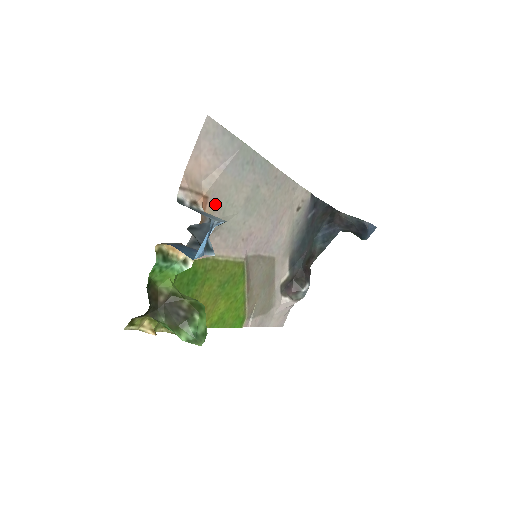
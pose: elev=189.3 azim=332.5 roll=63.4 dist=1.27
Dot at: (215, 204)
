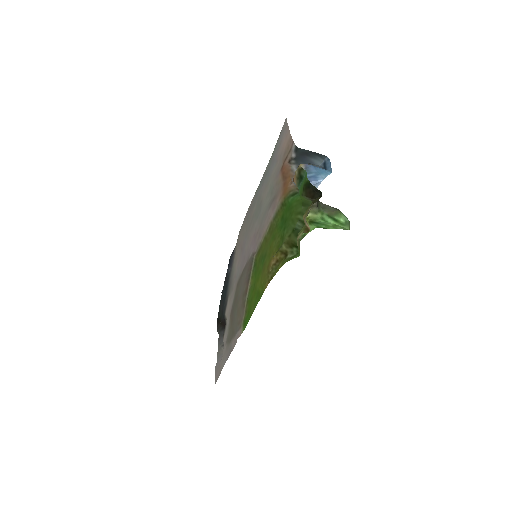
Dot at: (276, 180)
